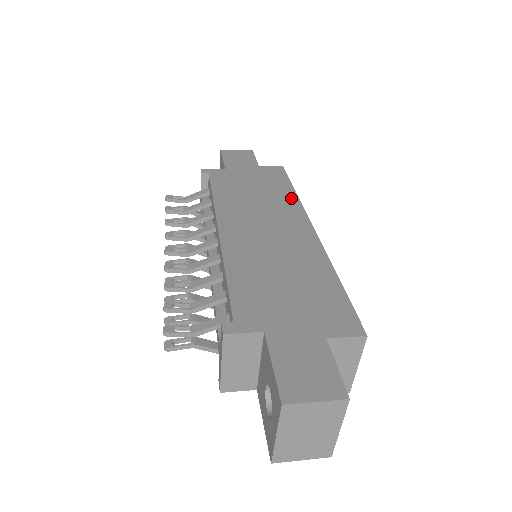
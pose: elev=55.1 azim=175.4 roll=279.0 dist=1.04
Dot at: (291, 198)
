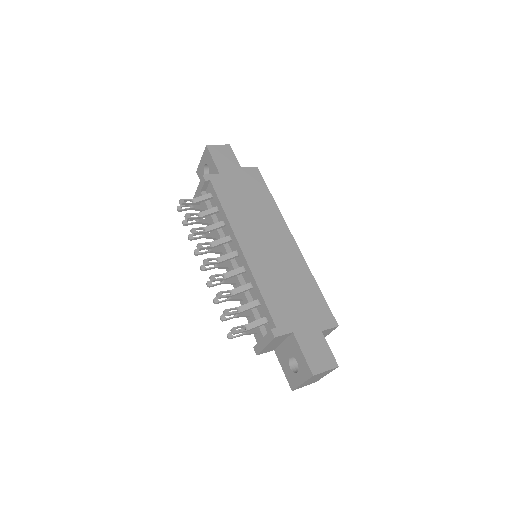
Dot at: (273, 208)
